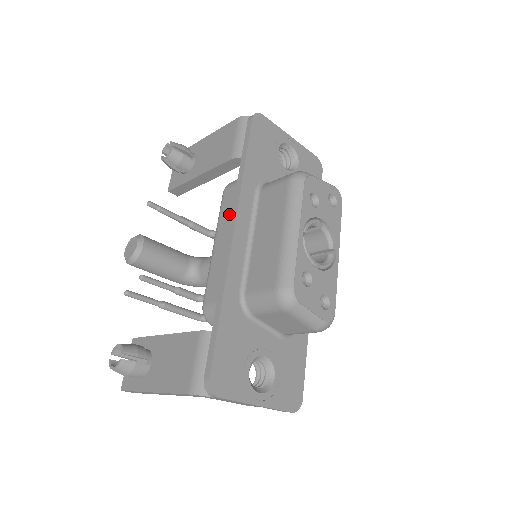
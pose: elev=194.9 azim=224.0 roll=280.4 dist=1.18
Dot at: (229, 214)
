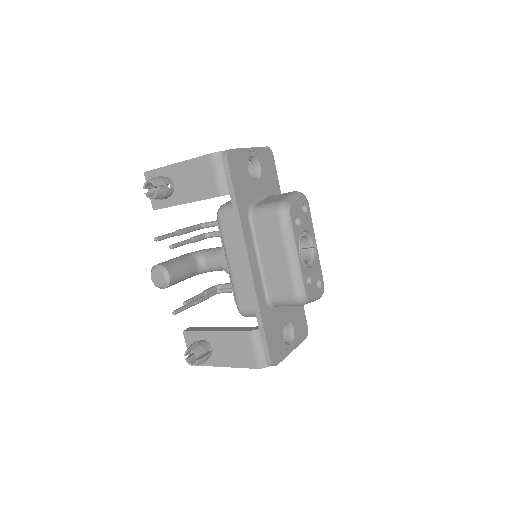
Dot at: (234, 242)
